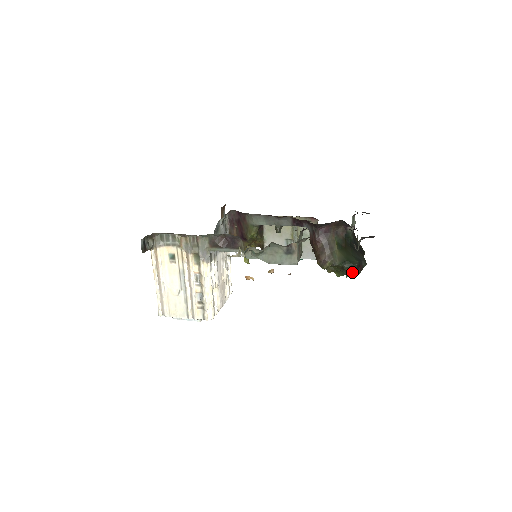
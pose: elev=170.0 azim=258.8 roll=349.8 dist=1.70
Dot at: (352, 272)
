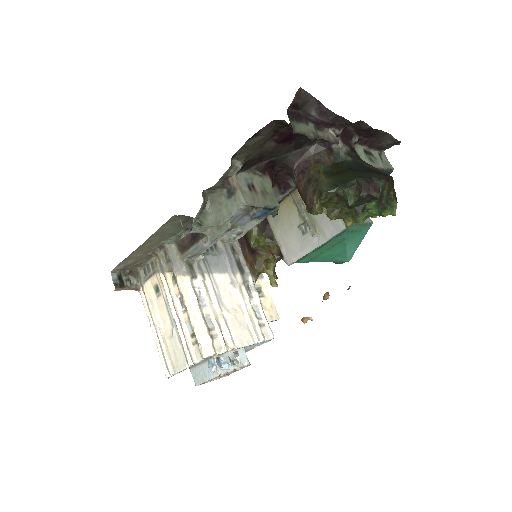
Dot at: (354, 194)
